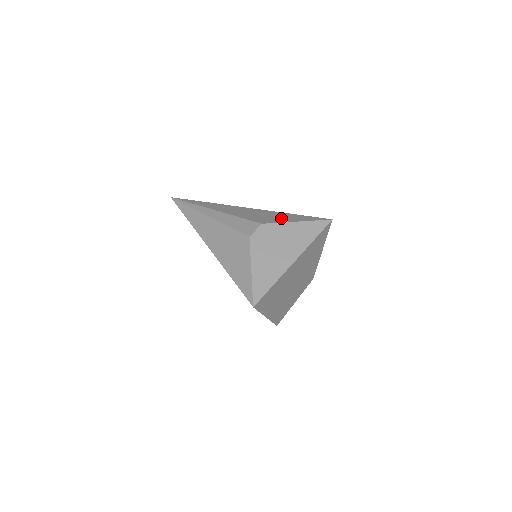
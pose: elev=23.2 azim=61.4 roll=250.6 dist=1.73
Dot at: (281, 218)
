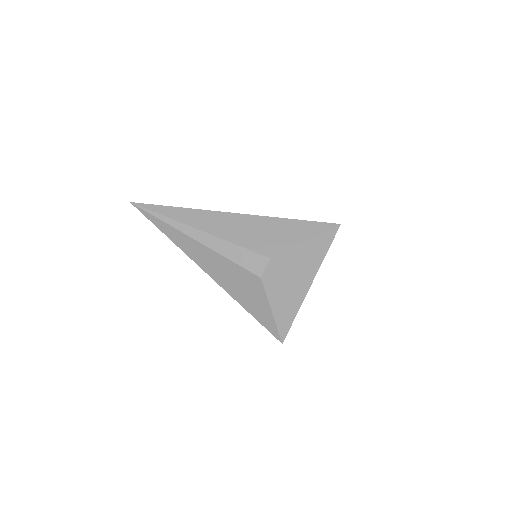
Dot at: (285, 236)
